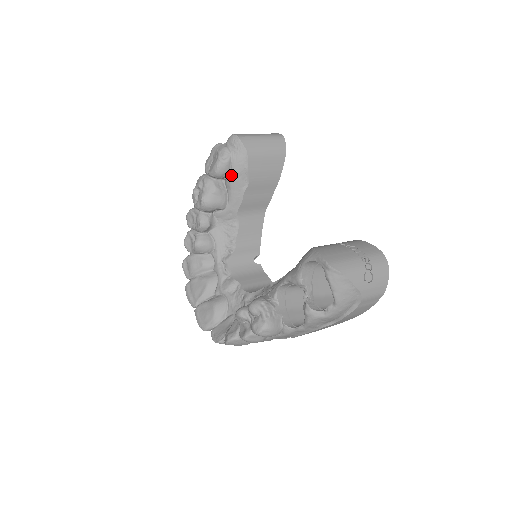
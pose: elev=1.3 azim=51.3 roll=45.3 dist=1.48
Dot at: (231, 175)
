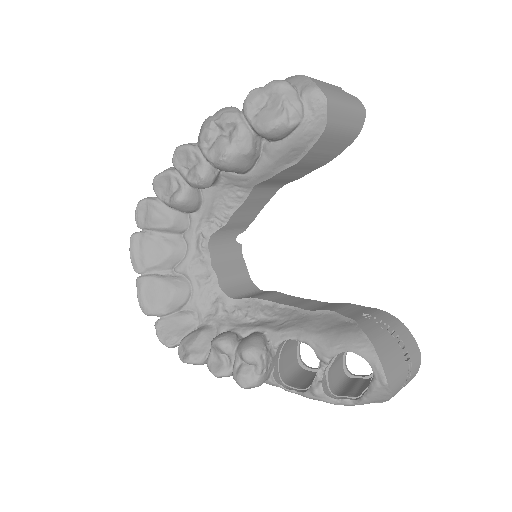
Dot at: (283, 144)
